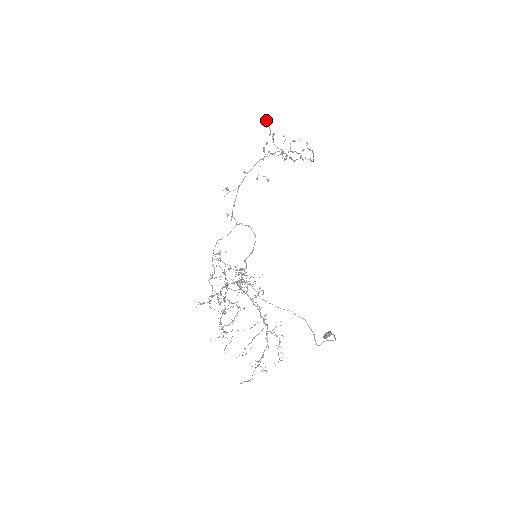
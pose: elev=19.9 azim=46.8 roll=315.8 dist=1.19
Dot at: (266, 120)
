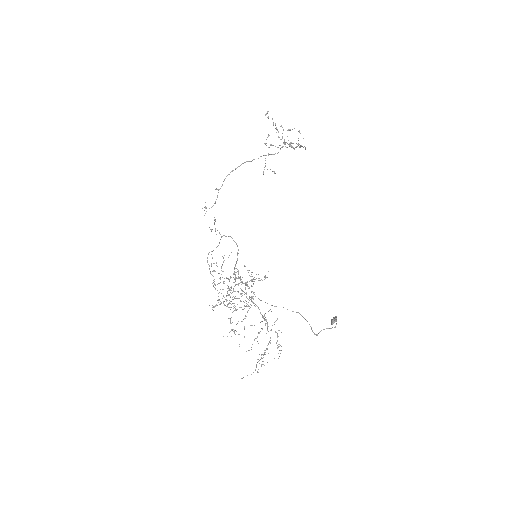
Dot at: occluded
